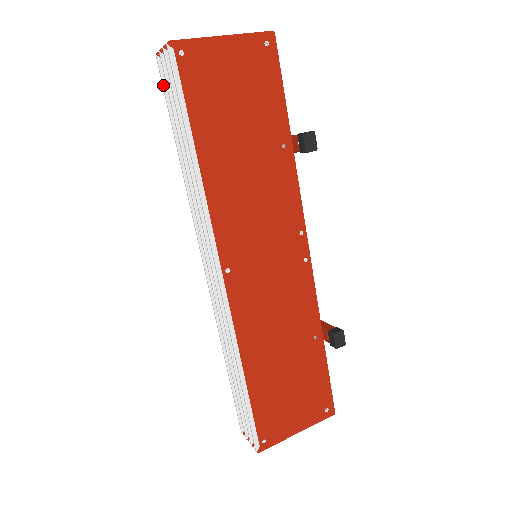
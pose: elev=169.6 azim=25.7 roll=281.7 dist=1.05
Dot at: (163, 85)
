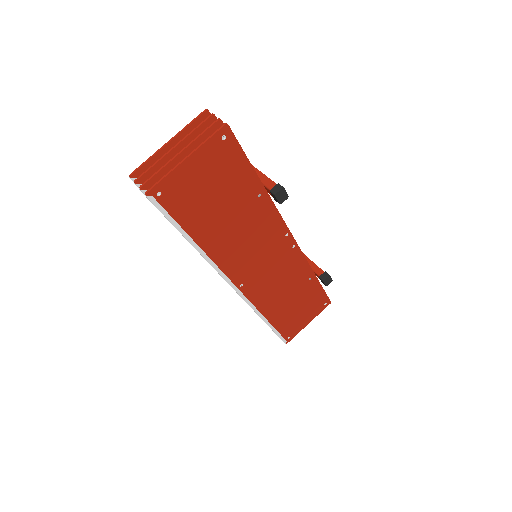
Dot at: occluded
